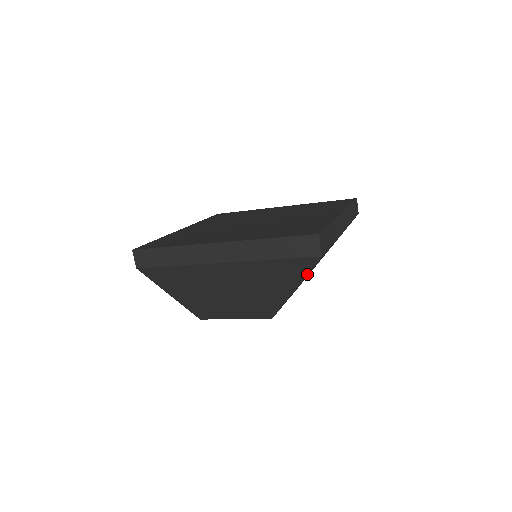
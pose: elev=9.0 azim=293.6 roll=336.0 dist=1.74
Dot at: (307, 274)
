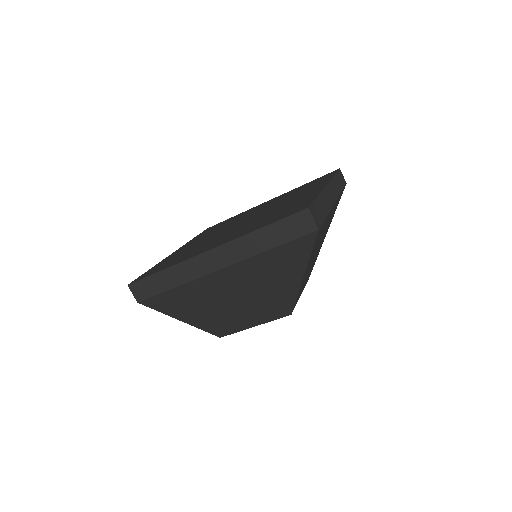
Dot at: (310, 254)
